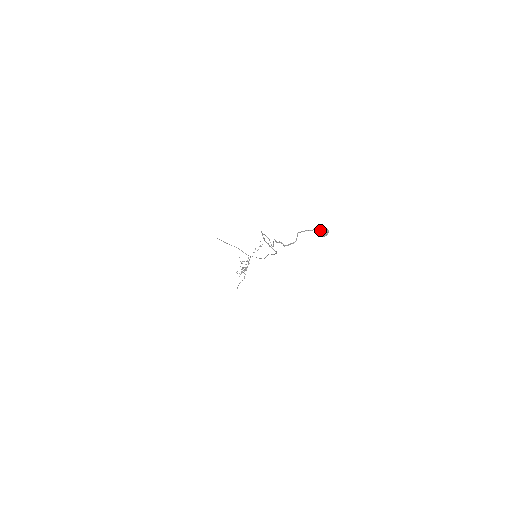
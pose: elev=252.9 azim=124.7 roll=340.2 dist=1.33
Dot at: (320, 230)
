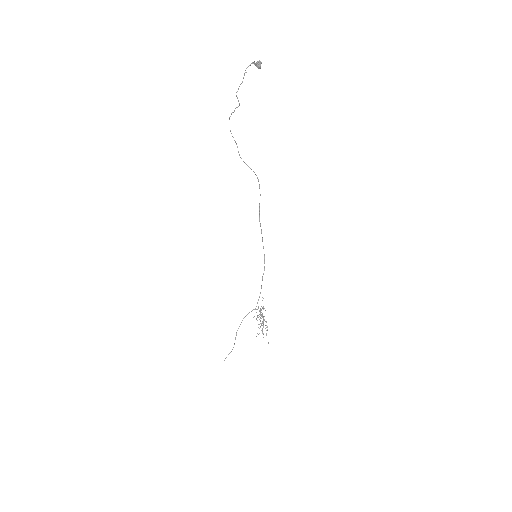
Dot at: (256, 64)
